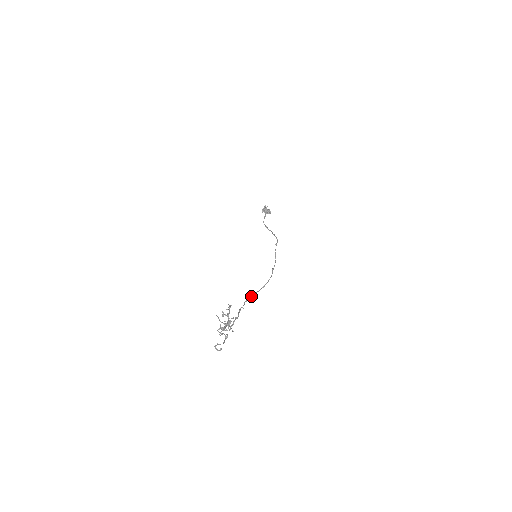
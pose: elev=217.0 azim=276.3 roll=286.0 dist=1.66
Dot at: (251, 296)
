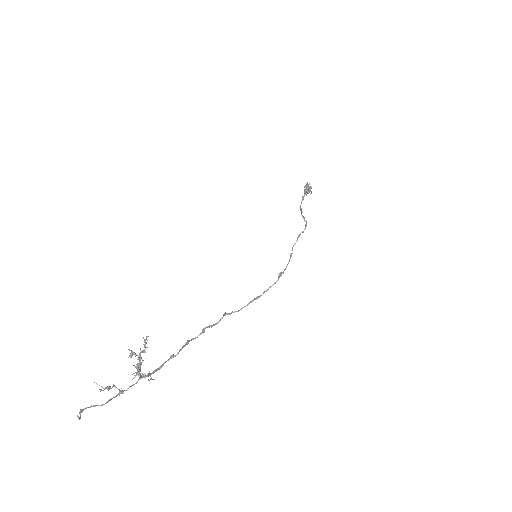
Dot at: (221, 318)
